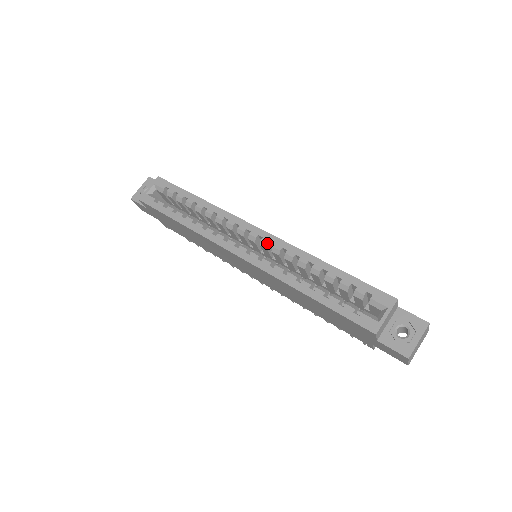
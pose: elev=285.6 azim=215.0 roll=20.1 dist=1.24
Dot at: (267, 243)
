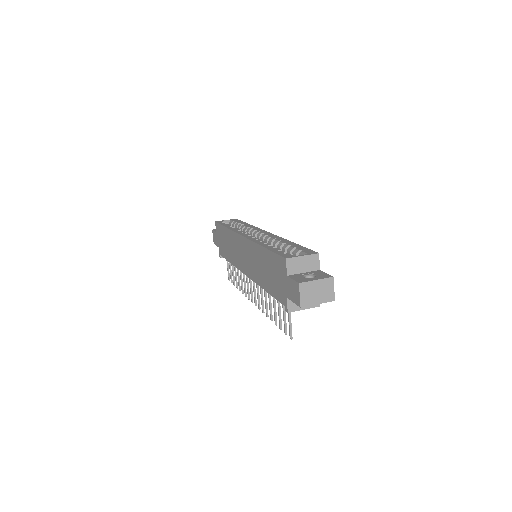
Dot at: (265, 235)
